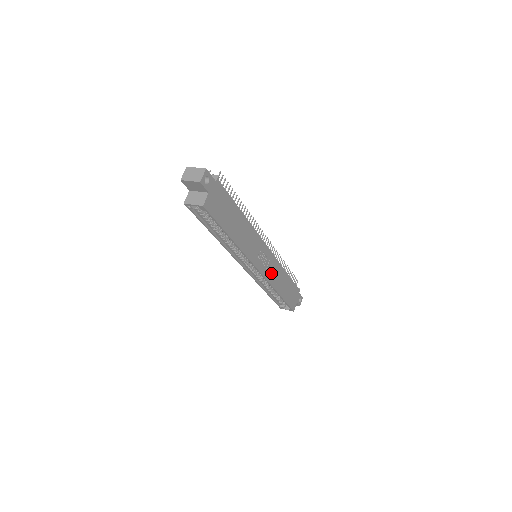
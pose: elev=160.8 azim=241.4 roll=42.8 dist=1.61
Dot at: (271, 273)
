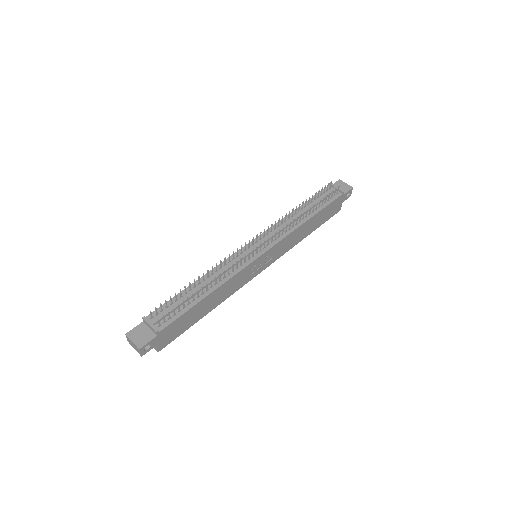
Dot at: (282, 249)
